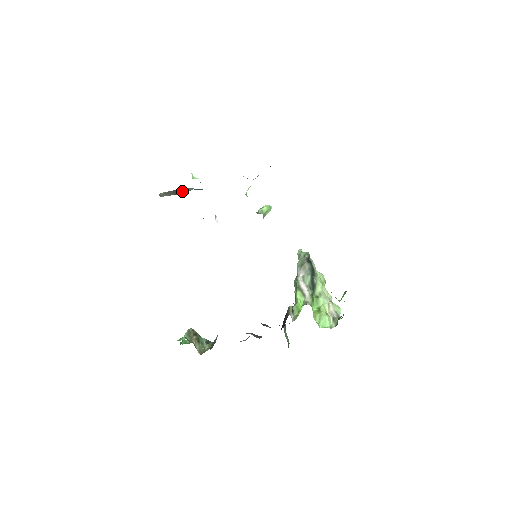
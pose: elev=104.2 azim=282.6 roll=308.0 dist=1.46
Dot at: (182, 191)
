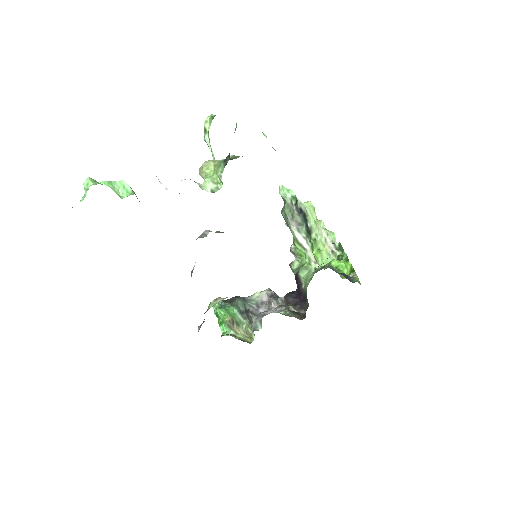
Dot at: occluded
